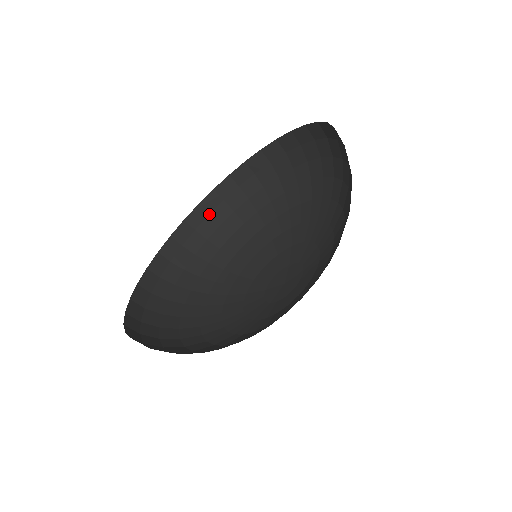
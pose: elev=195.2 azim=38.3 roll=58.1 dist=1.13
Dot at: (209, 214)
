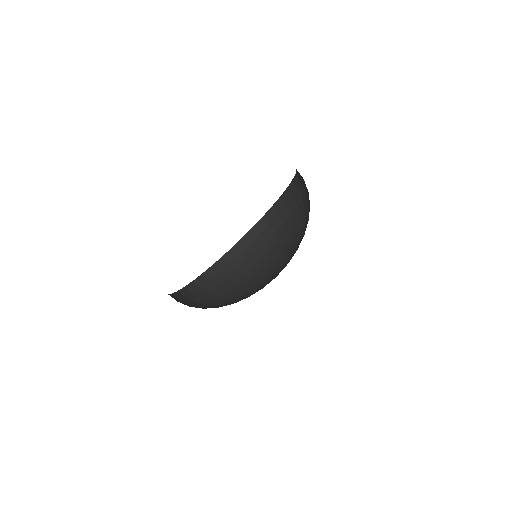
Dot at: (270, 223)
